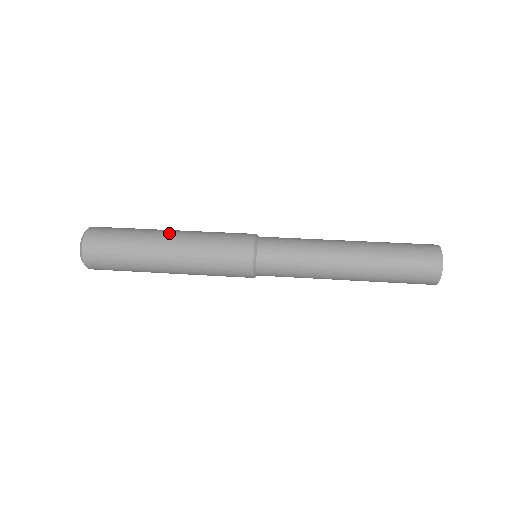
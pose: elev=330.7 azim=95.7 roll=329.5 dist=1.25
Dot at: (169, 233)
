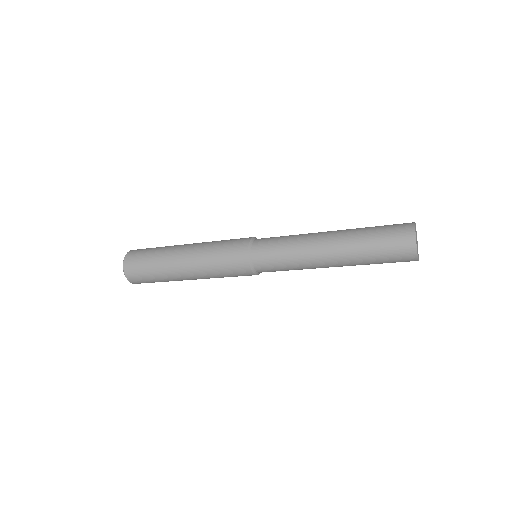
Dot at: (189, 244)
